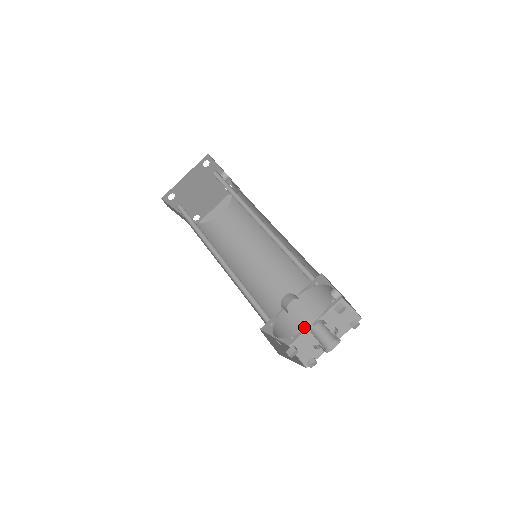
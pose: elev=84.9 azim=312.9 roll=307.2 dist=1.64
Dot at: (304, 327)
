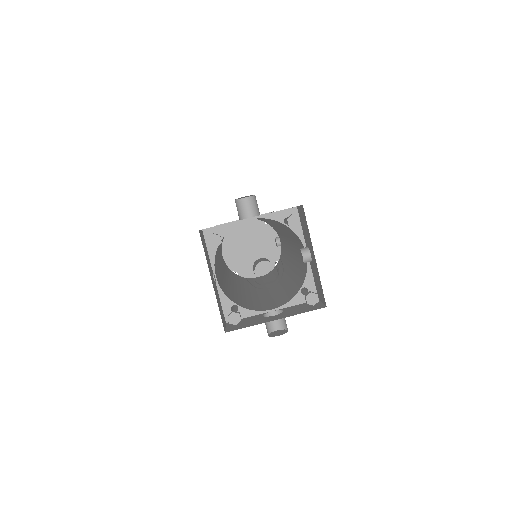
Dot at: (256, 309)
